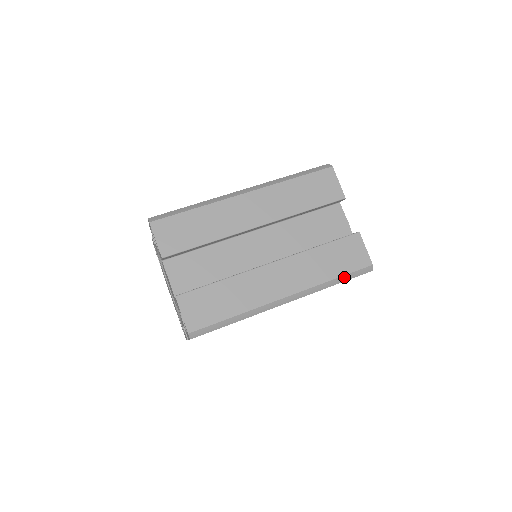
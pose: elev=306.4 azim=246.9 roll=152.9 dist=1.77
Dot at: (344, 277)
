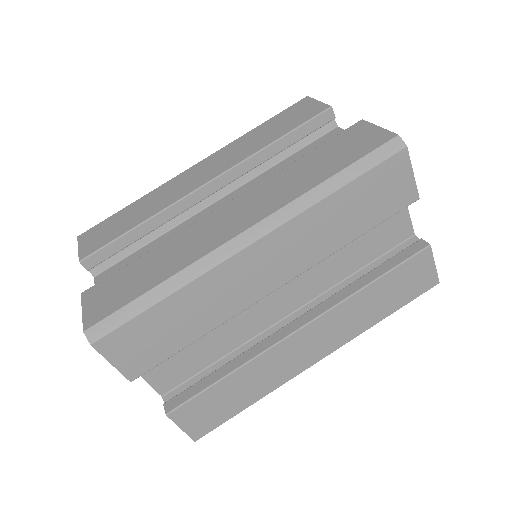
Dot at: (398, 309)
